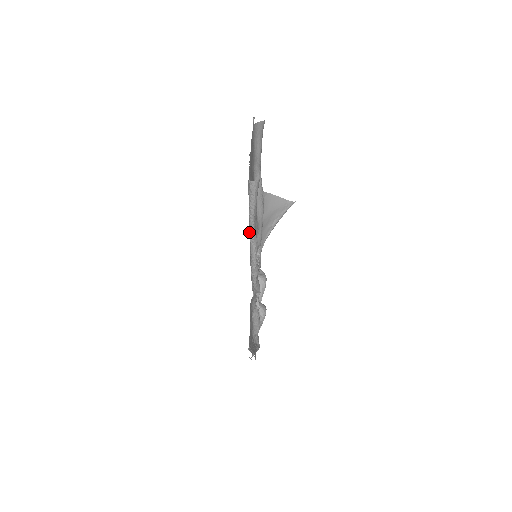
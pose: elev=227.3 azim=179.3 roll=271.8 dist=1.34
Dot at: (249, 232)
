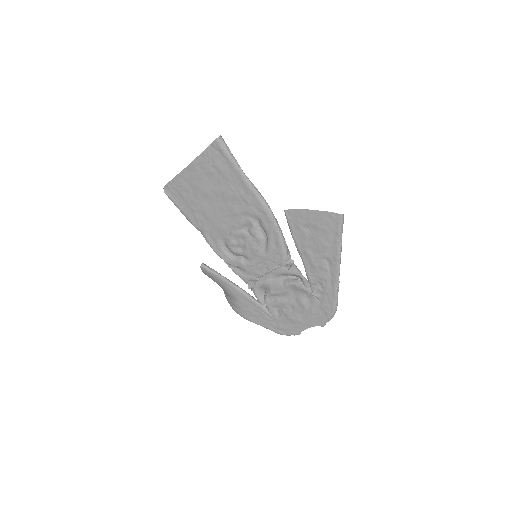
Dot at: (245, 183)
